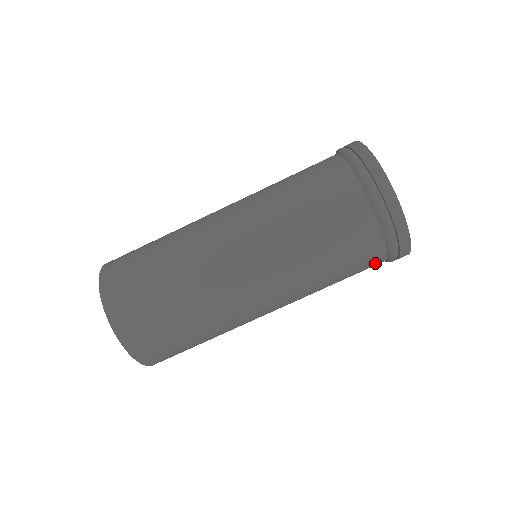
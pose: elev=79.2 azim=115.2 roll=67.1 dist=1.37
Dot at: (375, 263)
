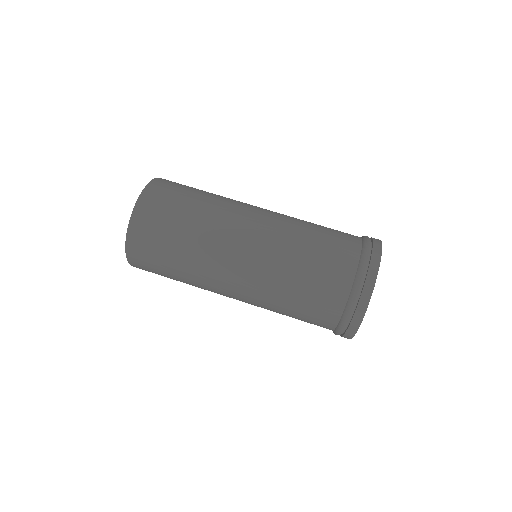
Dot at: (342, 279)
